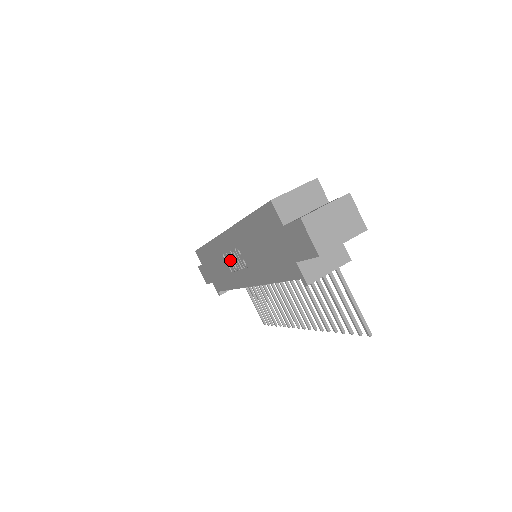
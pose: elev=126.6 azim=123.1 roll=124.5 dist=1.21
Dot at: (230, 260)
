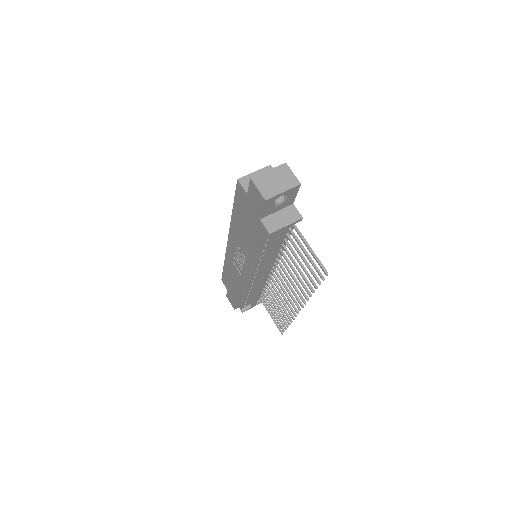
Dot at: (237, 262)
